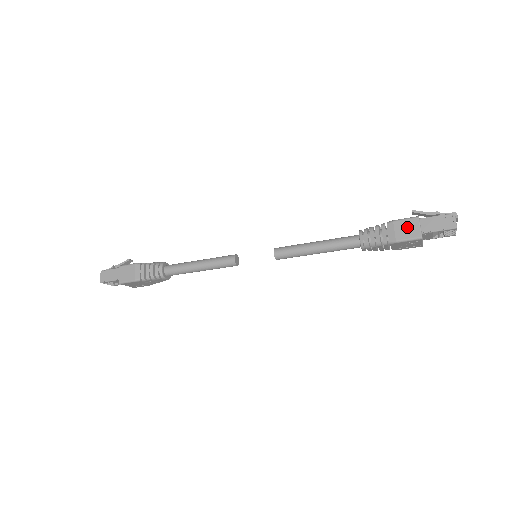
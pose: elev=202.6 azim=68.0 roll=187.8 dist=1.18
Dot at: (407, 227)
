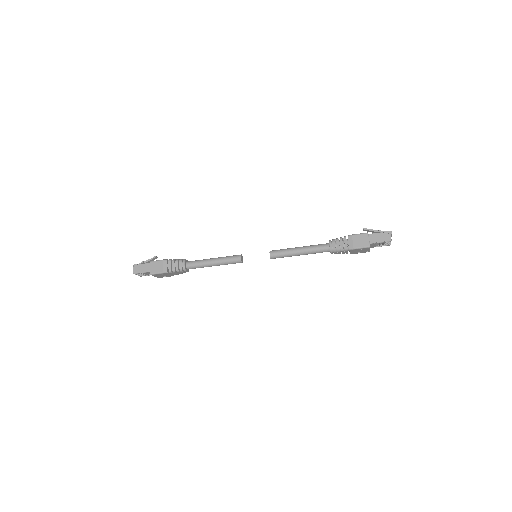
Dot at: (361, 239)
